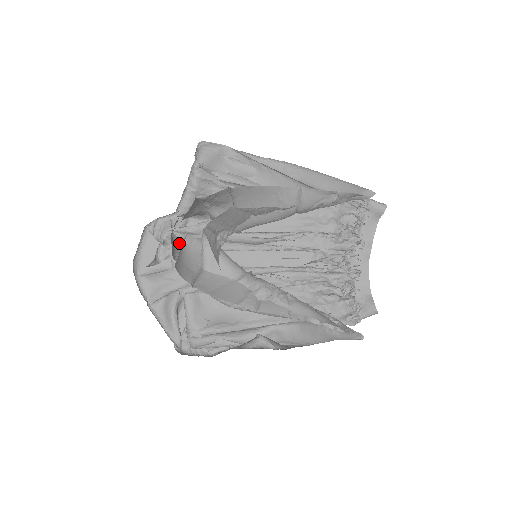
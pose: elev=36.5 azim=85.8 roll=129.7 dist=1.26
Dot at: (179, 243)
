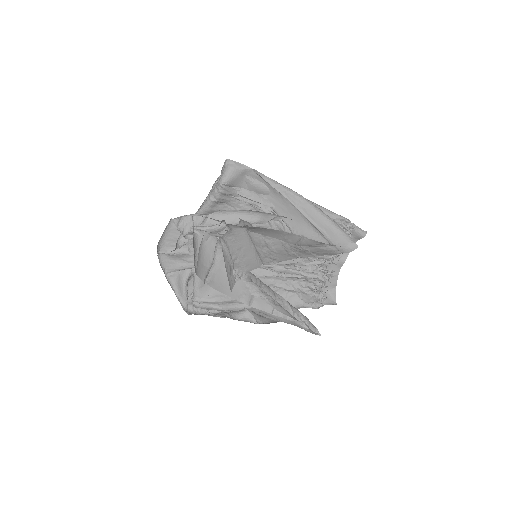
Dot at: (198, 242)
